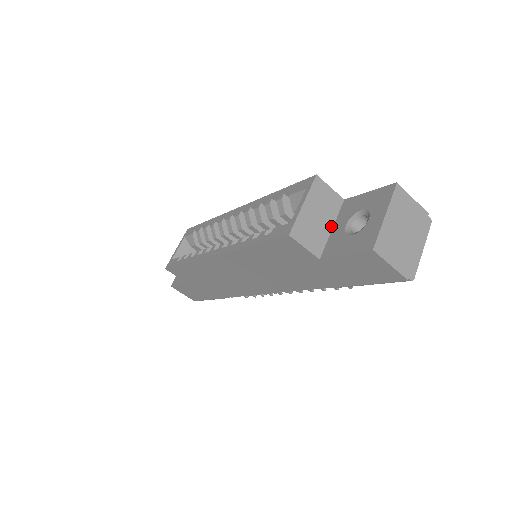
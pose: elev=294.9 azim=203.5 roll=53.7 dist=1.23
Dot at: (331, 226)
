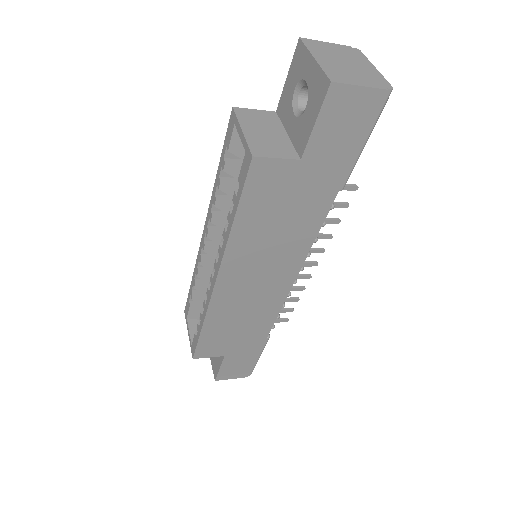
Dot at: (284, 133)
